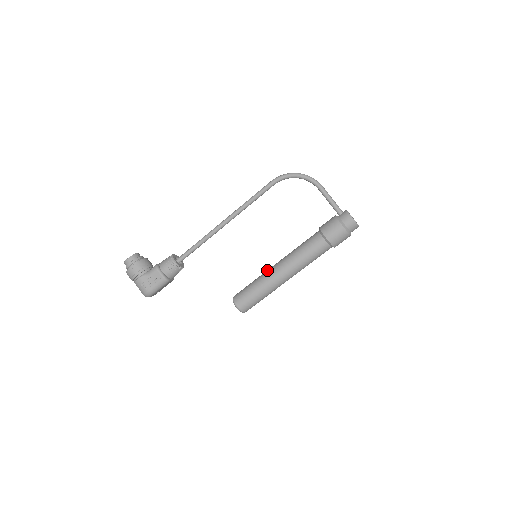
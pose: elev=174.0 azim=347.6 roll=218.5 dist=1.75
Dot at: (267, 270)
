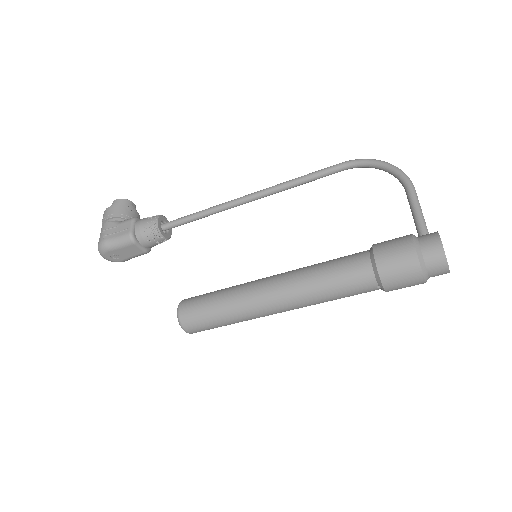
Dot at: occluded
